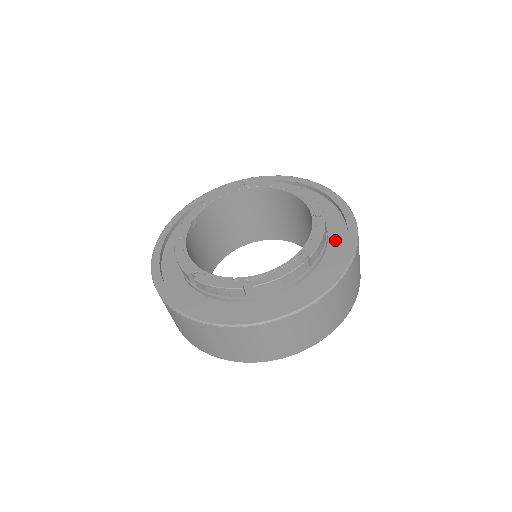
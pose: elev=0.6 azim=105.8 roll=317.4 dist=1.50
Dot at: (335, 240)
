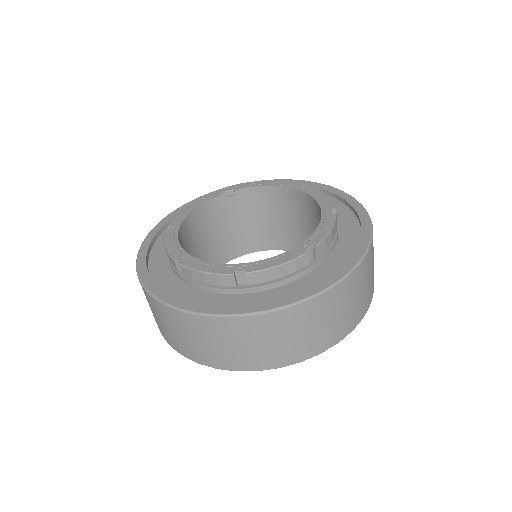
Dot at: (306, 282)
